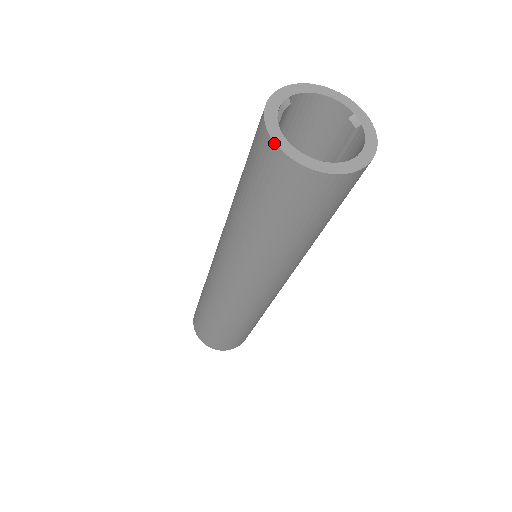
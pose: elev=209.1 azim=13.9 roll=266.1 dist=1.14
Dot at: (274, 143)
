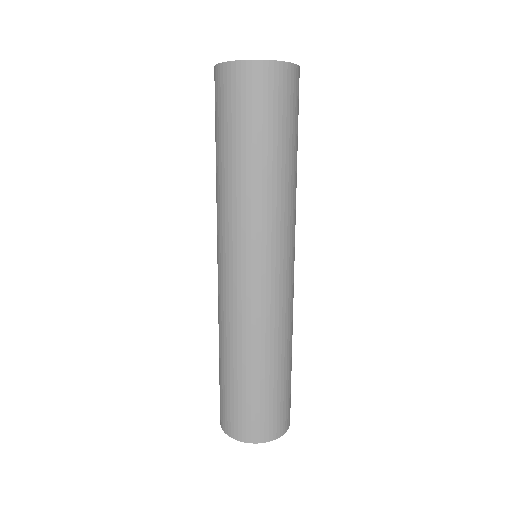
Dot at: (219, 64)
